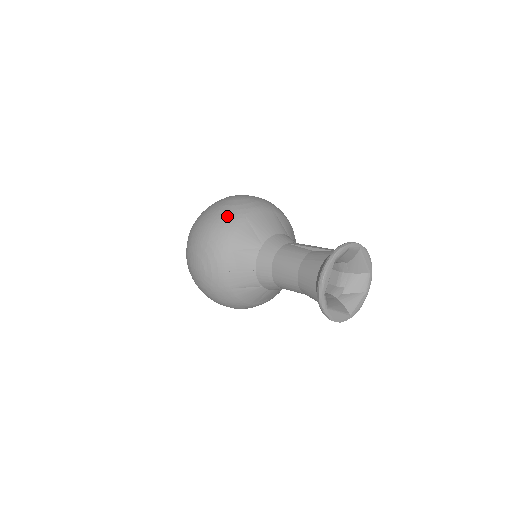
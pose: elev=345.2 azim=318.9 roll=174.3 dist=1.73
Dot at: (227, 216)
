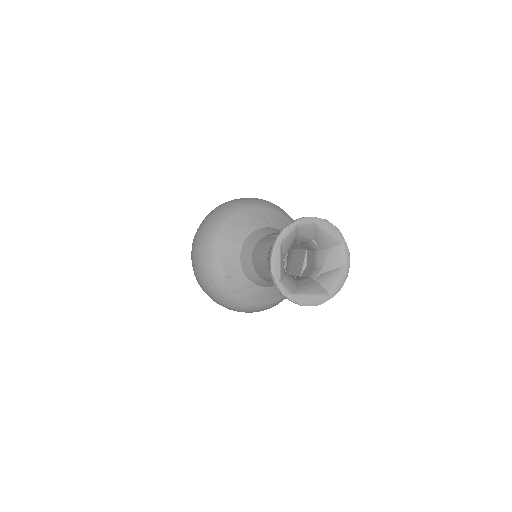
Dot at: (208, 227)
